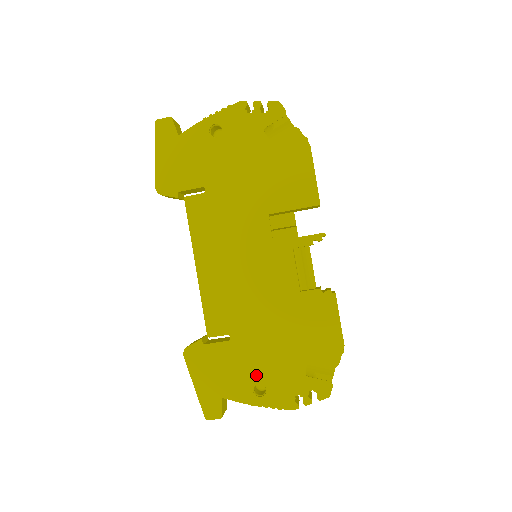
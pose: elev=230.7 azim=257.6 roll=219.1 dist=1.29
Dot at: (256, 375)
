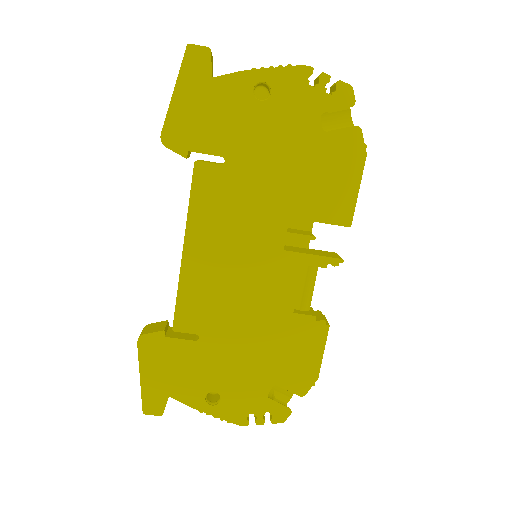
Dot at: (214, 383)
